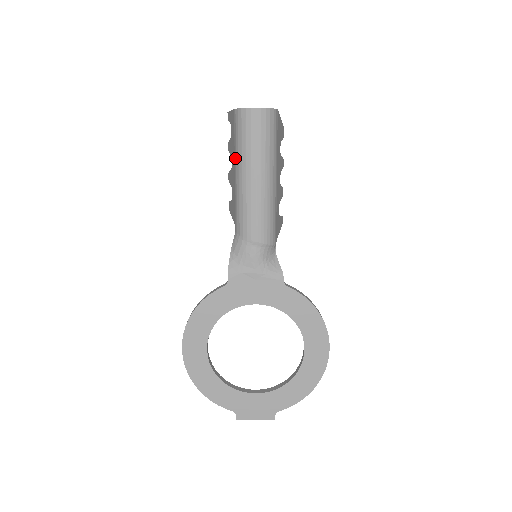
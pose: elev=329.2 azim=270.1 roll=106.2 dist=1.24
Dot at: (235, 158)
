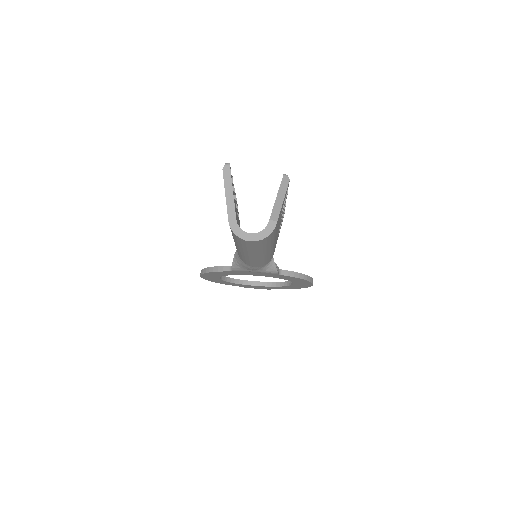
Dot at: occluded
